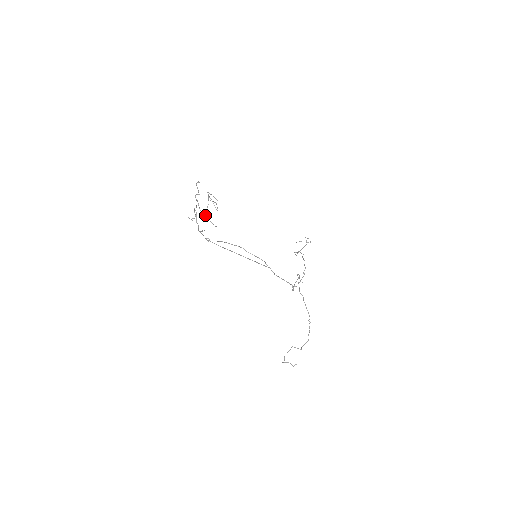
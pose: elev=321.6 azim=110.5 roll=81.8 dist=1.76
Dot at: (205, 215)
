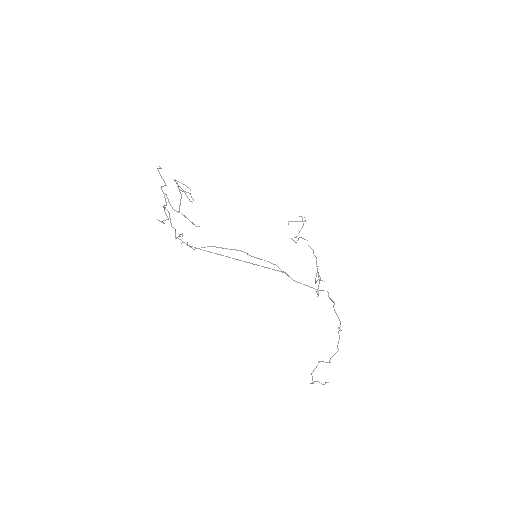
Dot at: occluded
